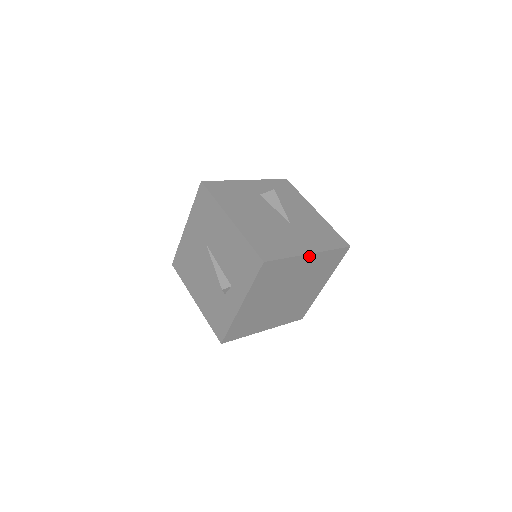
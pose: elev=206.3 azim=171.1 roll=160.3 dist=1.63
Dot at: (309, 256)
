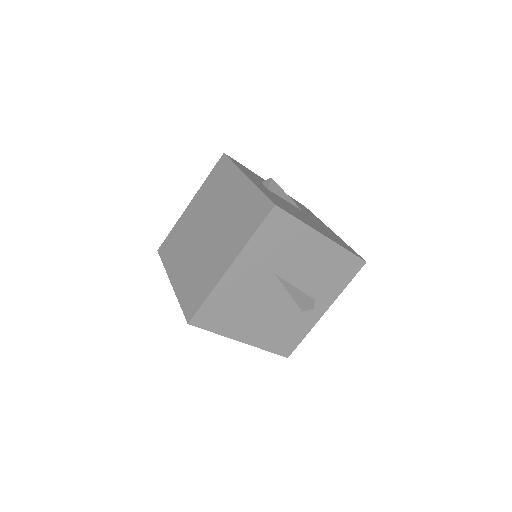
Dot at: occluded
